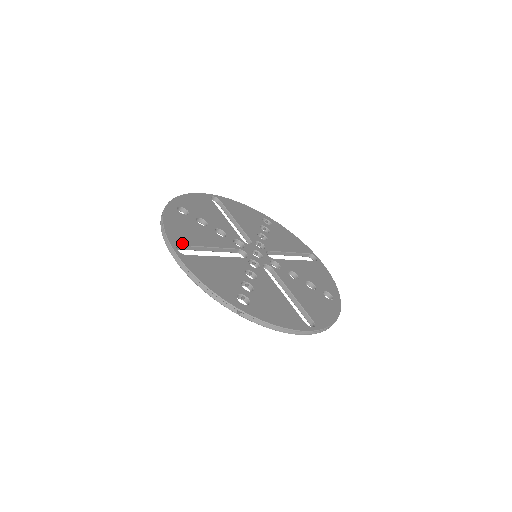
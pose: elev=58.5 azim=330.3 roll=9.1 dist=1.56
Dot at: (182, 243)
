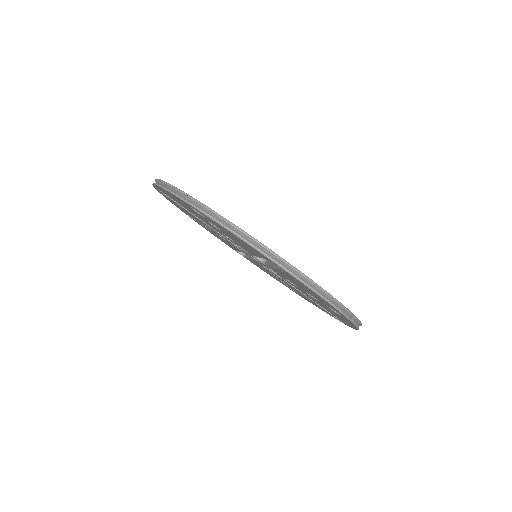
Dot at: occluded
